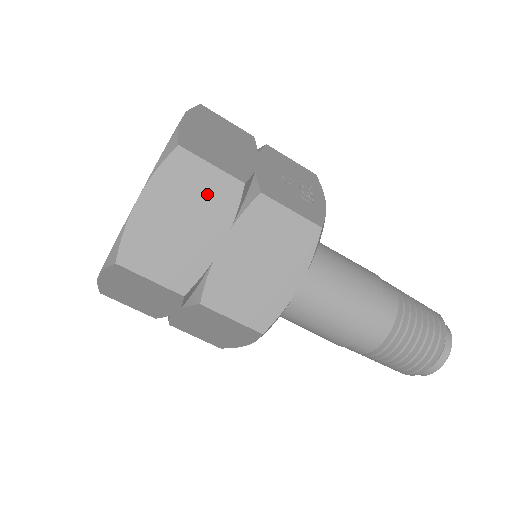
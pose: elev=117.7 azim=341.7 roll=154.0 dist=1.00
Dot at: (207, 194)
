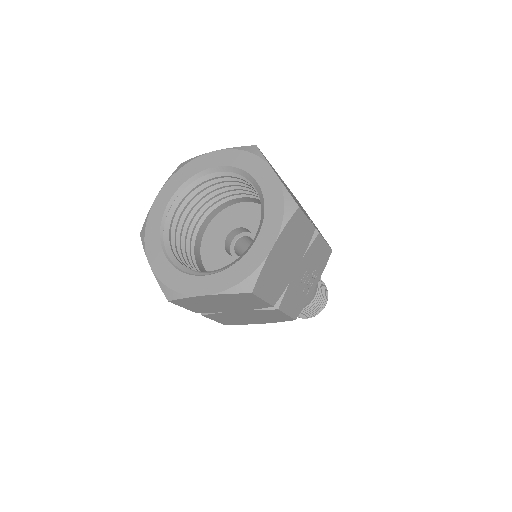
Dot at: (248, 303)
